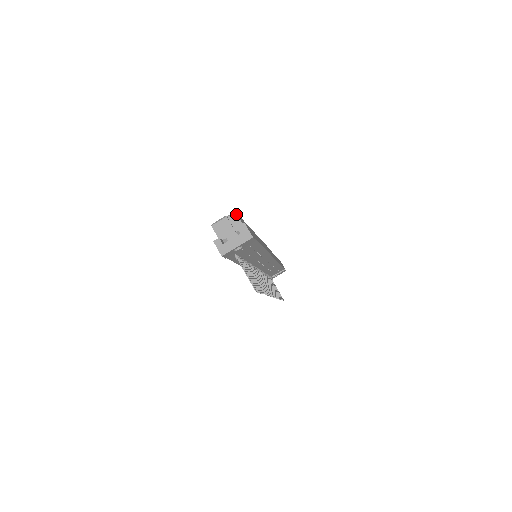
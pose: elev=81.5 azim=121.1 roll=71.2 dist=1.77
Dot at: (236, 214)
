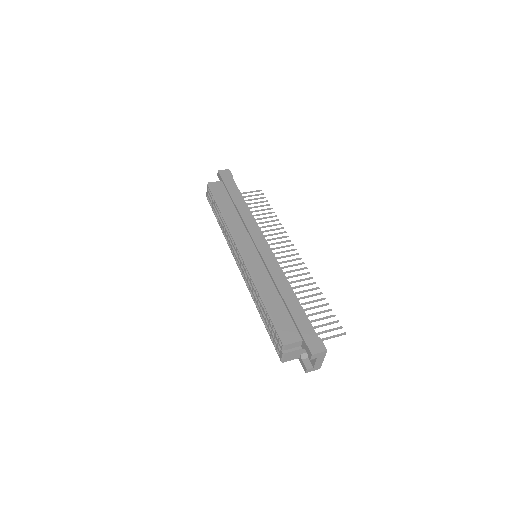
Dot at: (287, 345)
